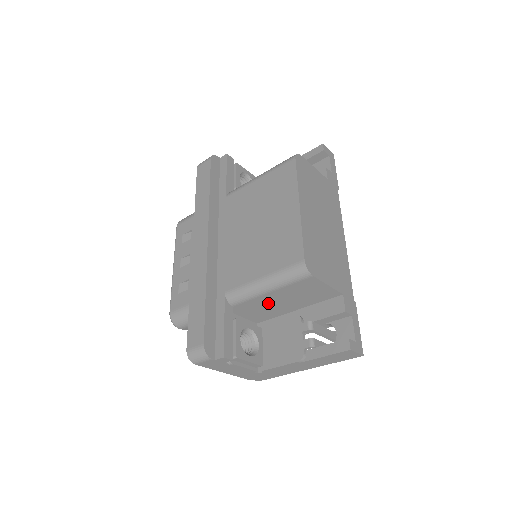
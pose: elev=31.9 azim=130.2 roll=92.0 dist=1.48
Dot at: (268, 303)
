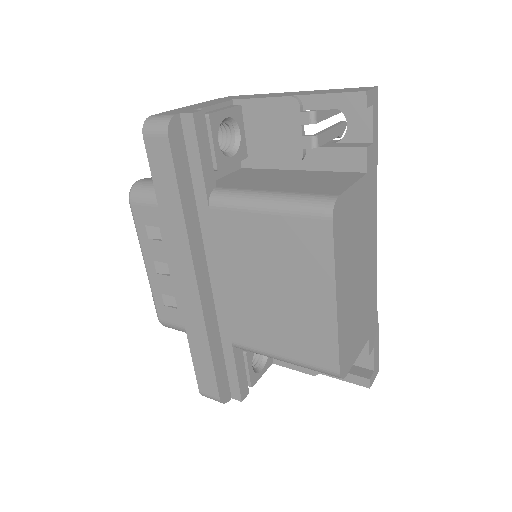
Dot at: occluded
